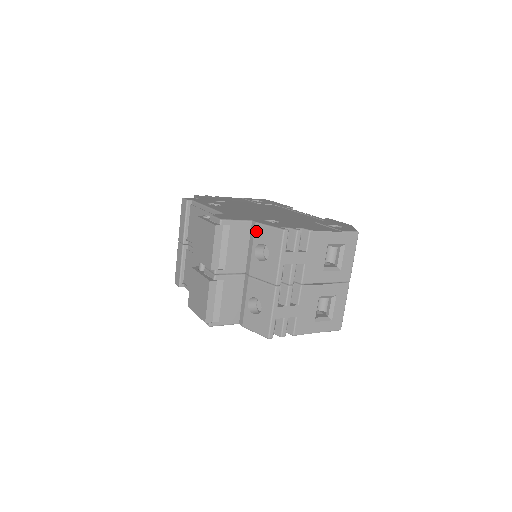
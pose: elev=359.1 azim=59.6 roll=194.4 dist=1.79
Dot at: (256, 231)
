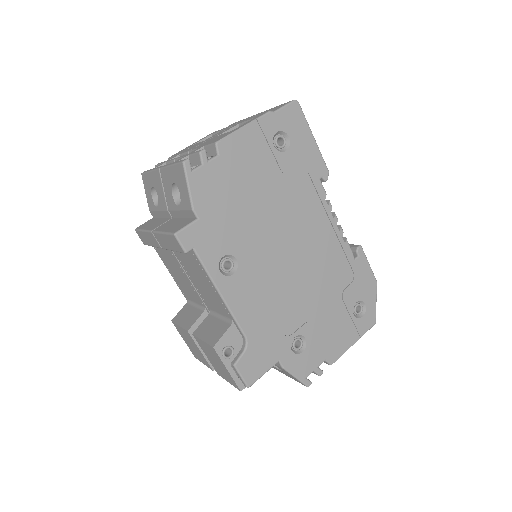
Dot at: (279, 367)
